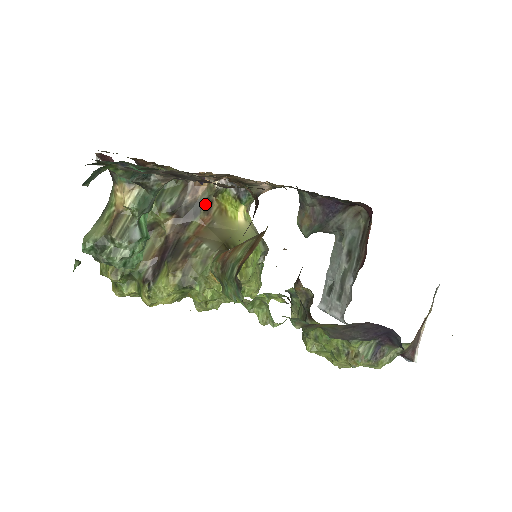
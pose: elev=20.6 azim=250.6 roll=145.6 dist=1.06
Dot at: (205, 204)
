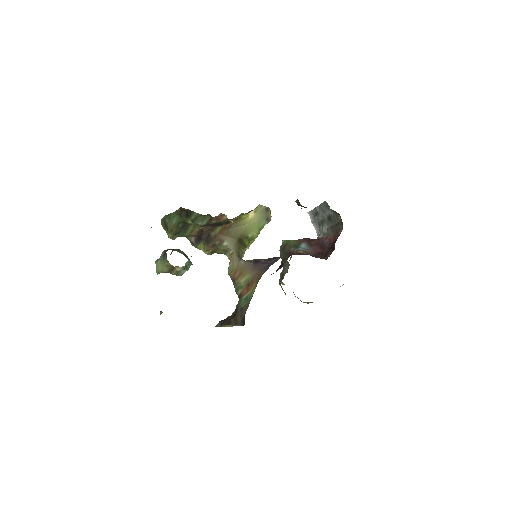
Dot at: (225, 222)
